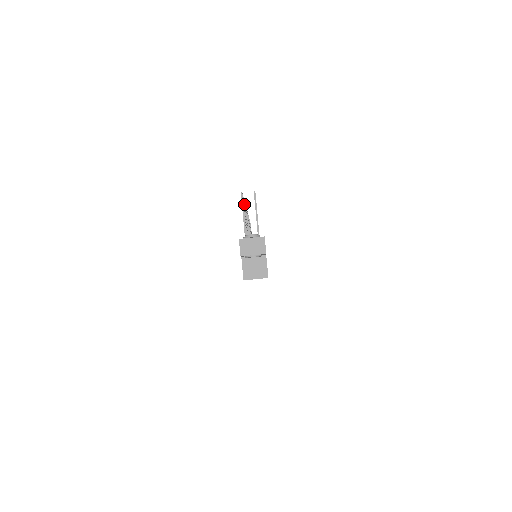
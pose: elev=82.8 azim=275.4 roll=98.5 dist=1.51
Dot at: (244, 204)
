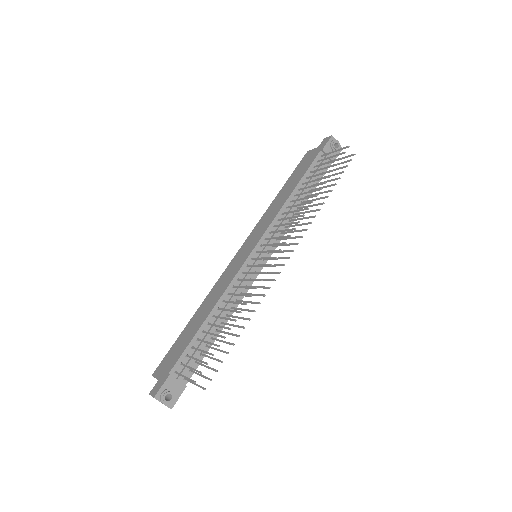
Dot at: occluded
